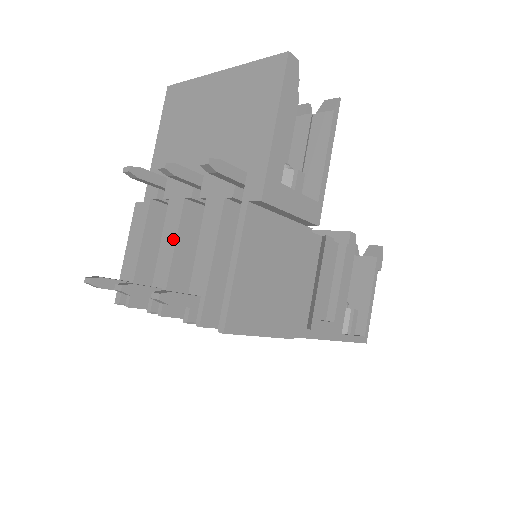
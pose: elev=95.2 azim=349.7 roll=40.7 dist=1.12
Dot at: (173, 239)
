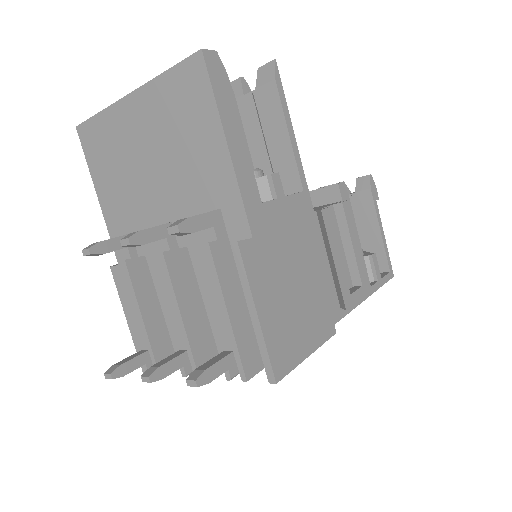
Dot at: (172, 298)
